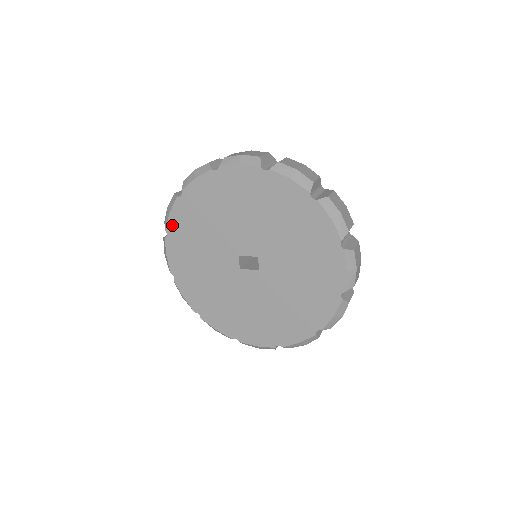
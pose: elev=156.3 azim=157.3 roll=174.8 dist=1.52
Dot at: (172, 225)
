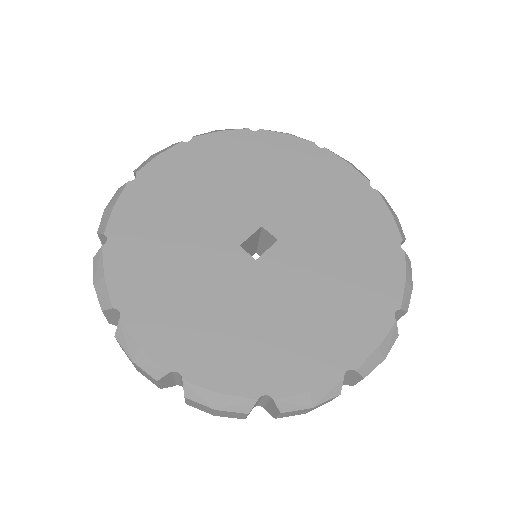
Dot at: (119, 290)
